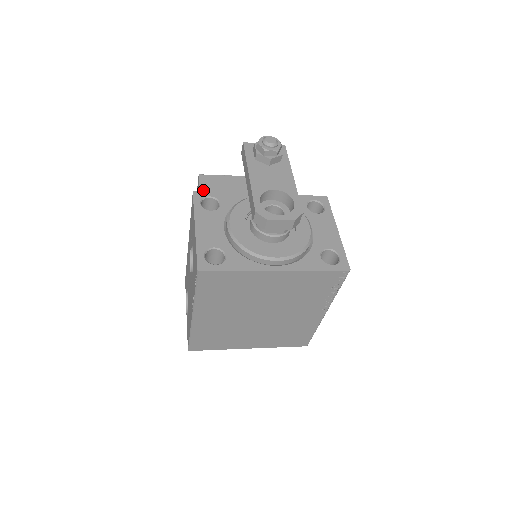
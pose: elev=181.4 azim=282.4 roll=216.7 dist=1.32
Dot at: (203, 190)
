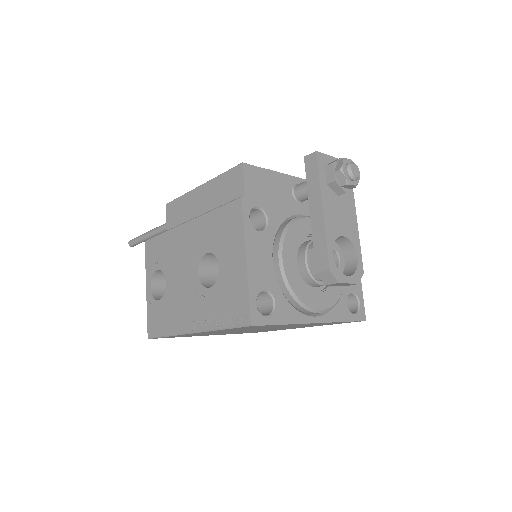
Dot at: (248, 192)
